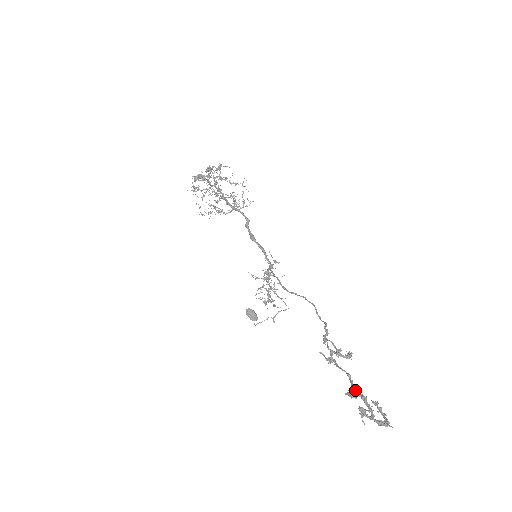
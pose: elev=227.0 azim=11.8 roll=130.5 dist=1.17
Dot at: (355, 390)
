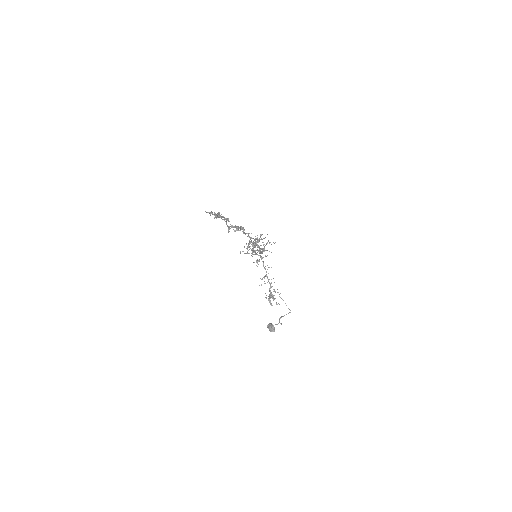
Dot at: occluded
